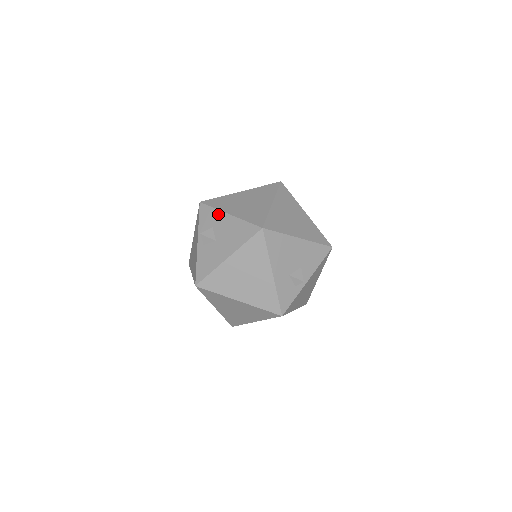
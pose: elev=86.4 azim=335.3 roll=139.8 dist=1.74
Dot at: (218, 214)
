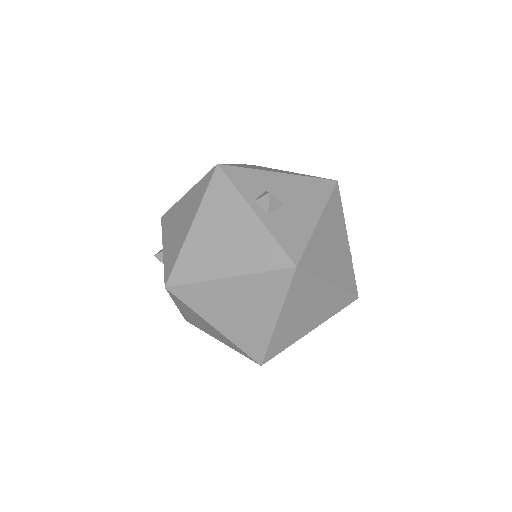
Dot at: (263, 174)
